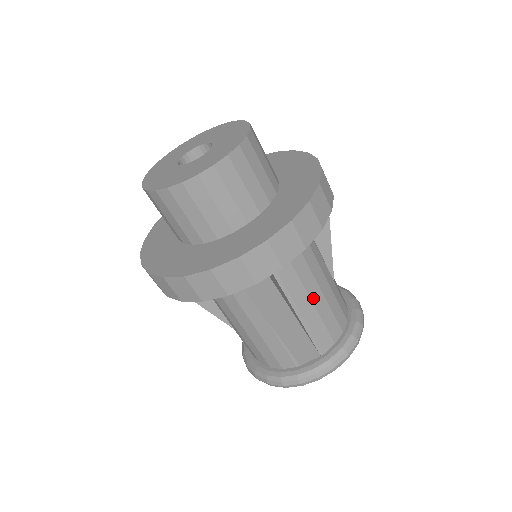
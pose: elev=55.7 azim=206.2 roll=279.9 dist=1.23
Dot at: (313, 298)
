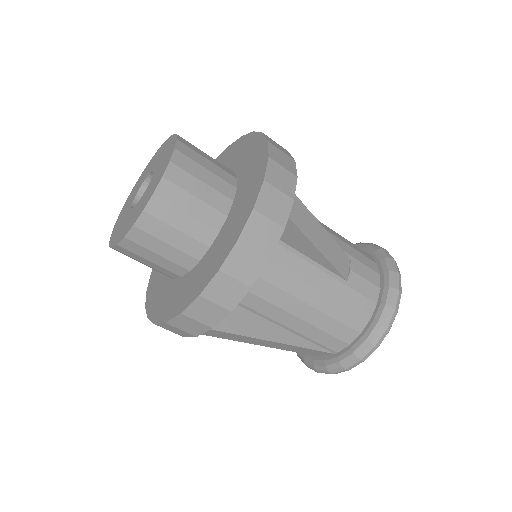
Dot at: (301, 315)
